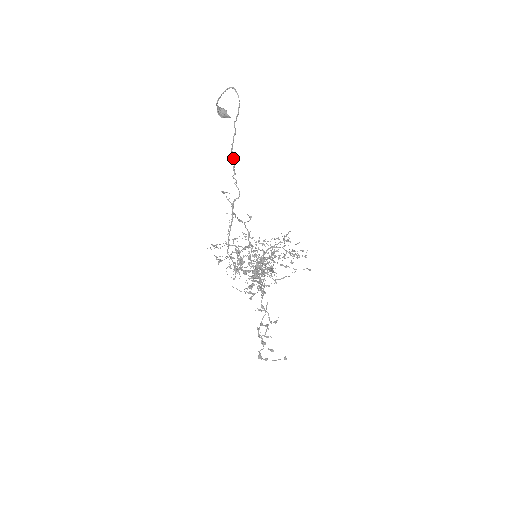
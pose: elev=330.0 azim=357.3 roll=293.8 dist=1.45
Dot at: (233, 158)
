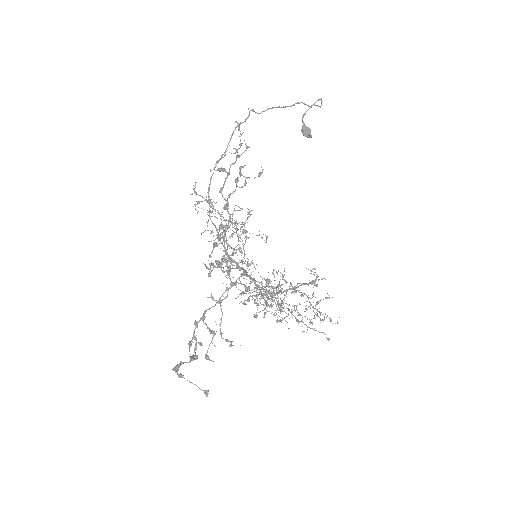
Dot at: (269, 108)
